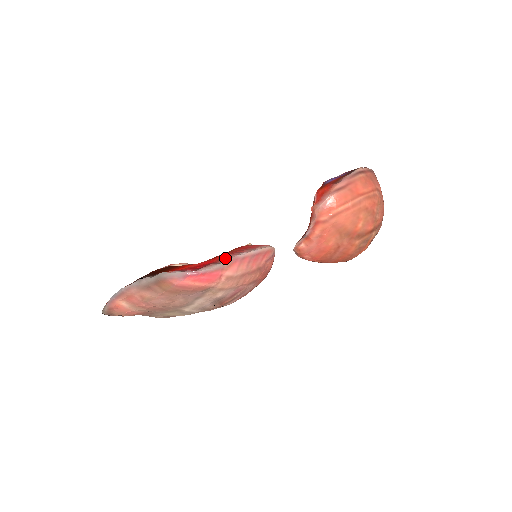
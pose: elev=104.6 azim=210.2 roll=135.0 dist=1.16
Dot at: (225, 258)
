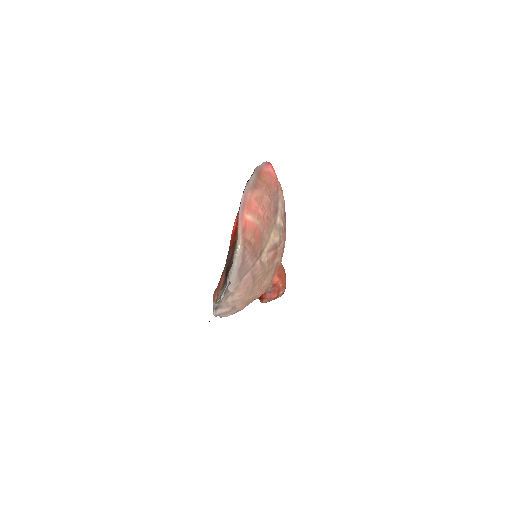
Dot at: occluded
